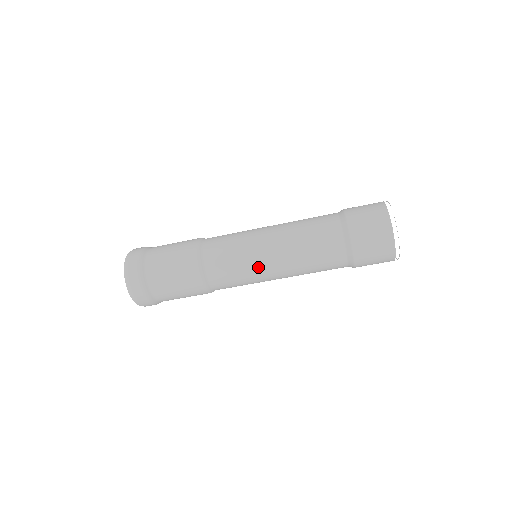
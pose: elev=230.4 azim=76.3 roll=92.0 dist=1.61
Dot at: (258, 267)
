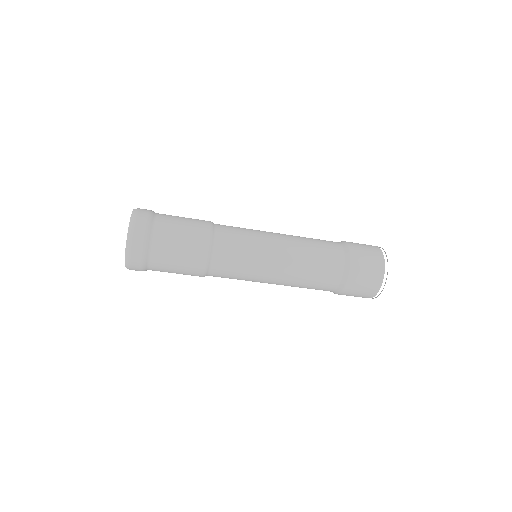
Dot at: (264, 258)
